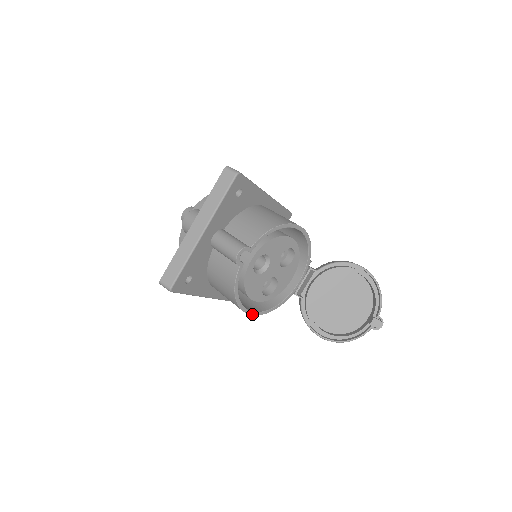
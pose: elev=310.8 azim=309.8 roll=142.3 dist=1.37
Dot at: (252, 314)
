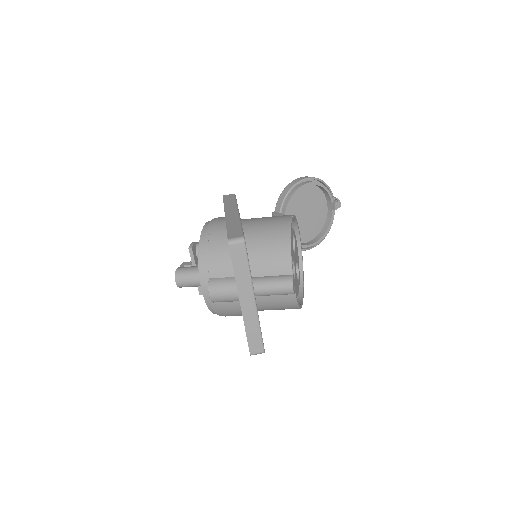
Dot at: occluded
